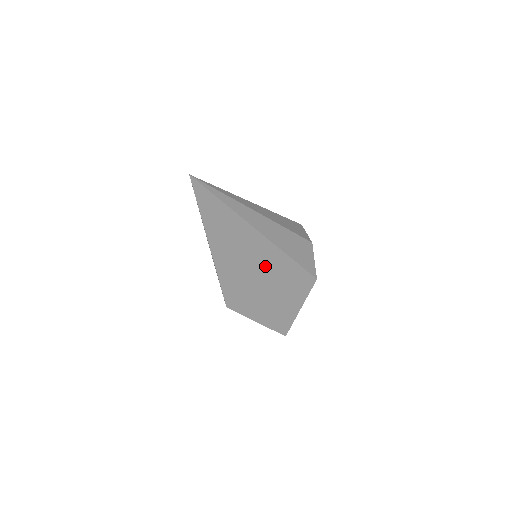
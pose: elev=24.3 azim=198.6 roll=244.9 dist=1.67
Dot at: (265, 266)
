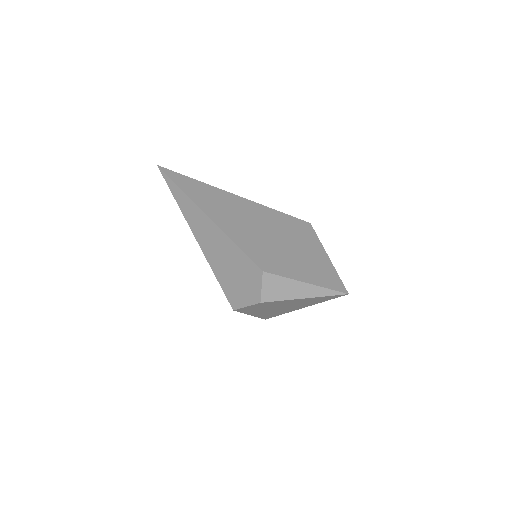
Dot at: (261, 220)
